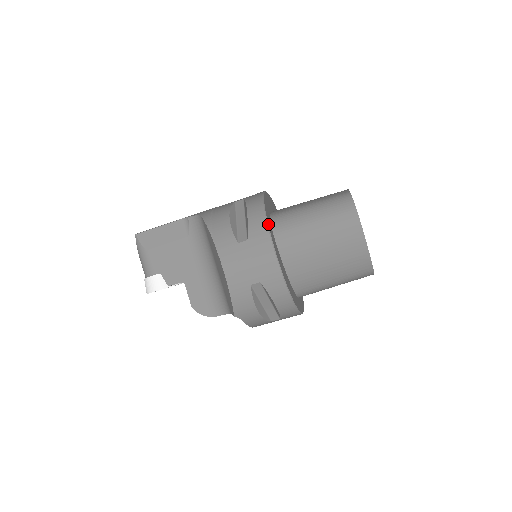
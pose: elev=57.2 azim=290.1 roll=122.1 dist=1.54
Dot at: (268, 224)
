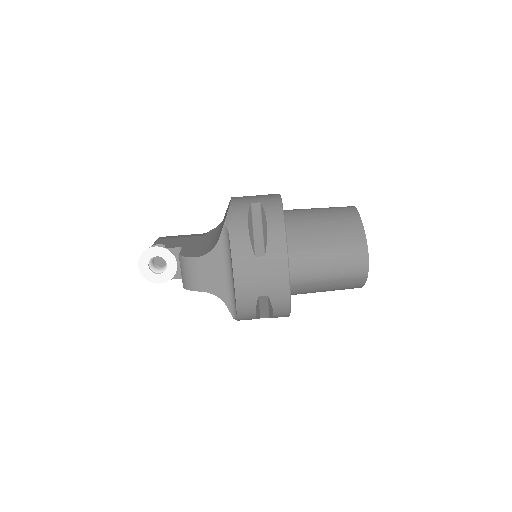
Dot at: occluded
